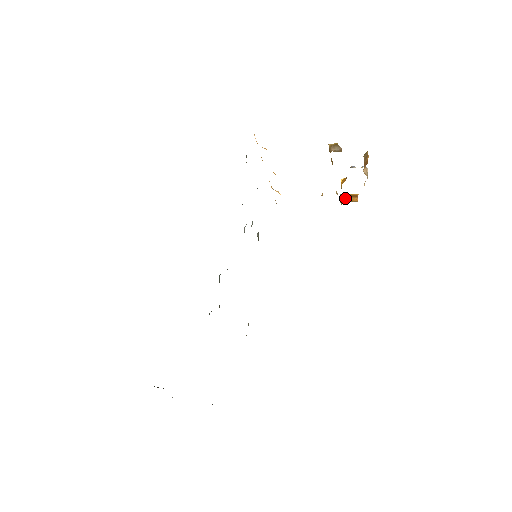
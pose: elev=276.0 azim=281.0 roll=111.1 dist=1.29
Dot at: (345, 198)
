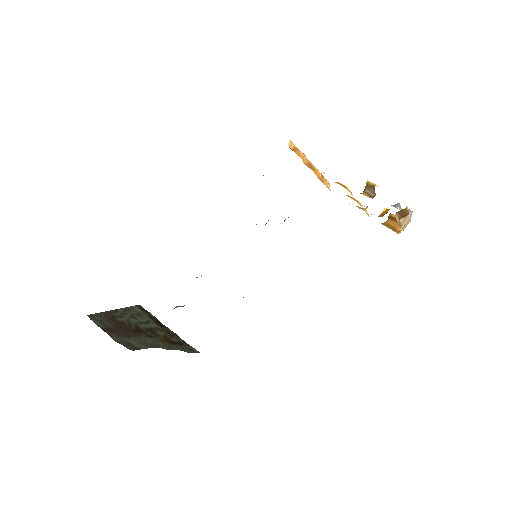
Dot at: (391, 220)
